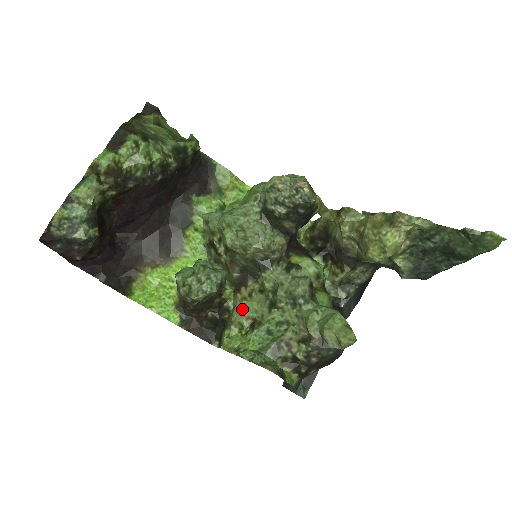
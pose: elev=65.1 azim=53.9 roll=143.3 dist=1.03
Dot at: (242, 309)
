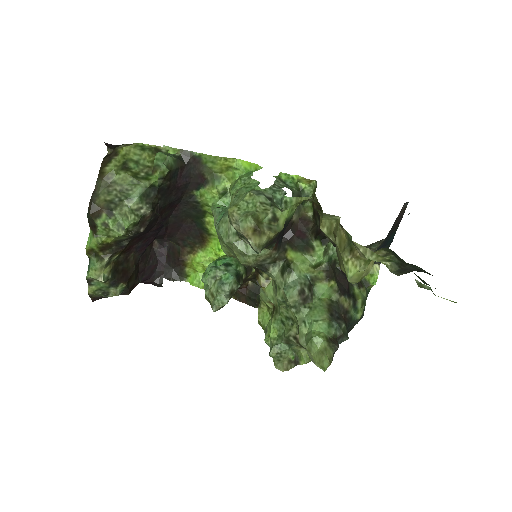
Dot at: (263, 294)
